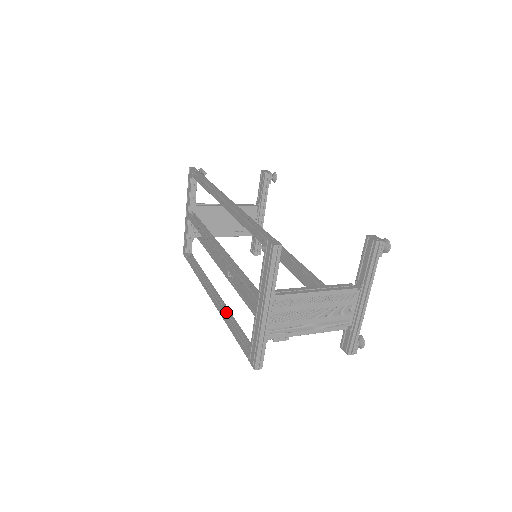
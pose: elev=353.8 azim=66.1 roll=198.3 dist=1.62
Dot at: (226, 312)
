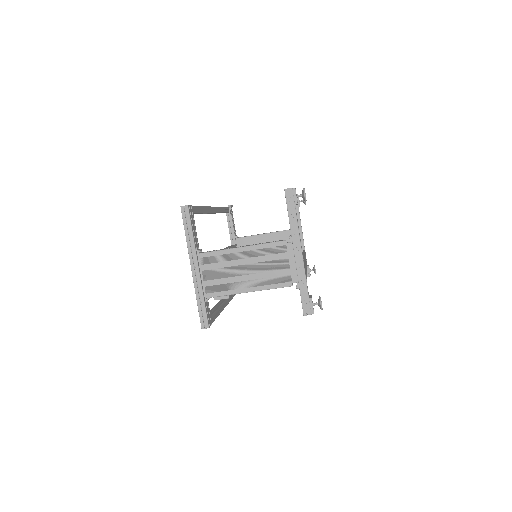
Dot at: (219, 302)
